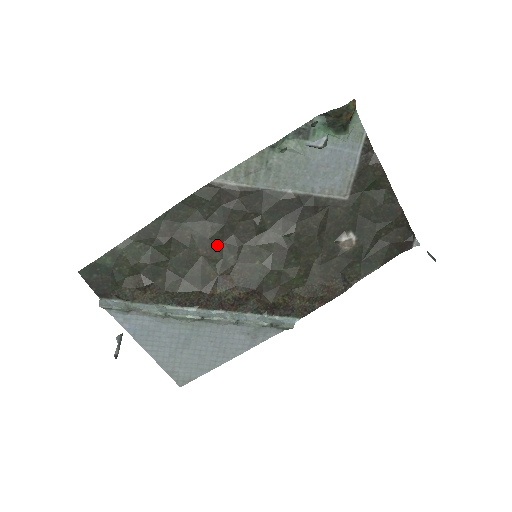
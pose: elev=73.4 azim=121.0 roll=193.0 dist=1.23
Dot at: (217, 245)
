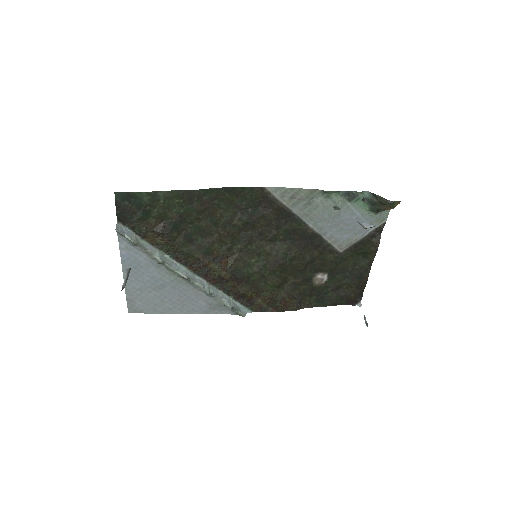
Dot at: (234, 232)
